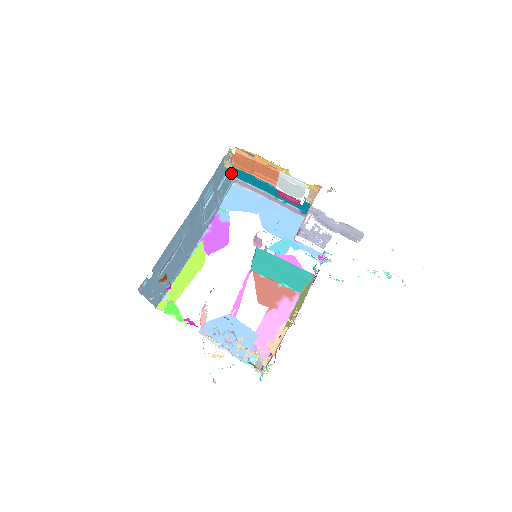
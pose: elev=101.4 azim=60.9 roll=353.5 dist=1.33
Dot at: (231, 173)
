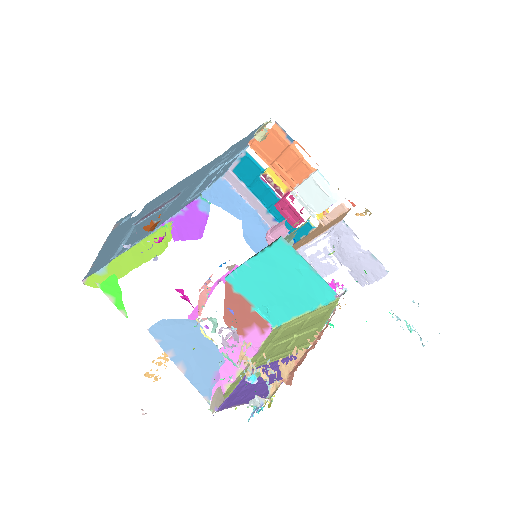
Dot at: (235, 159)
